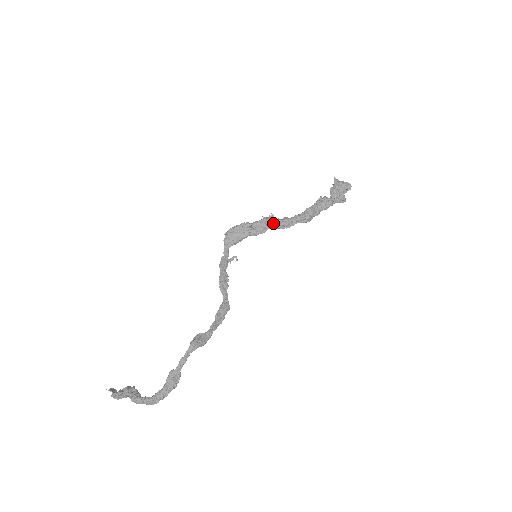
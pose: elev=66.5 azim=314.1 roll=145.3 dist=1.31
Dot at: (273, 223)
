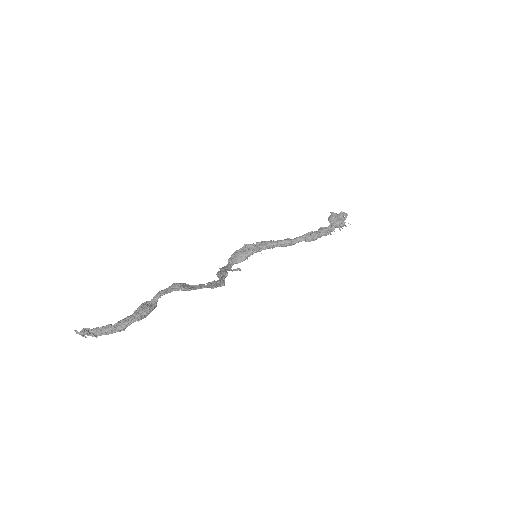
Dot at: (275, 242)
